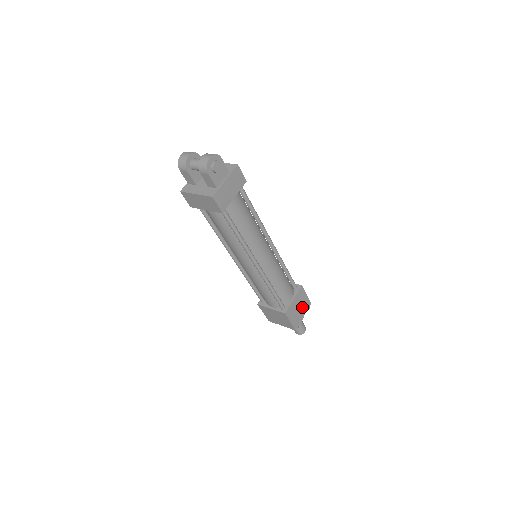
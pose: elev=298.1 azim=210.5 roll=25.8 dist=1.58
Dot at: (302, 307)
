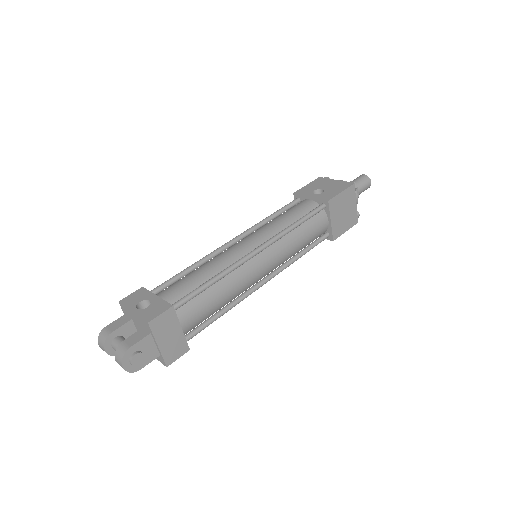
Dot at: (347, 204)
